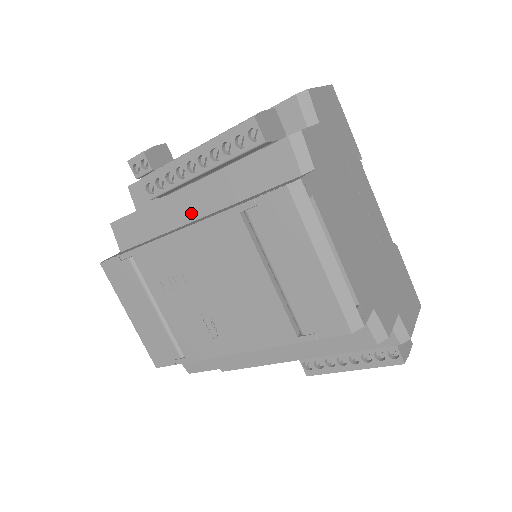
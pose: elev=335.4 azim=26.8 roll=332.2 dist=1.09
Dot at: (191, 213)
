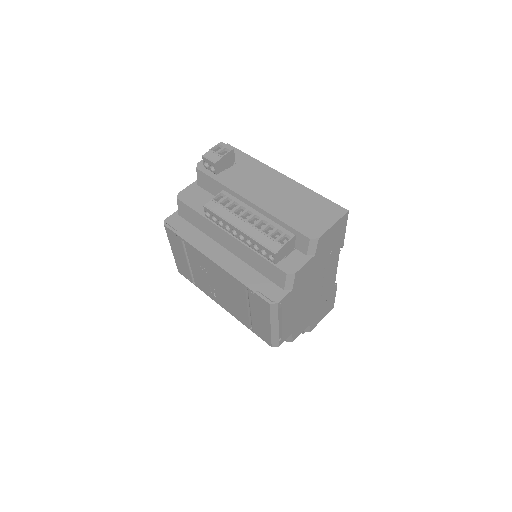
Dot at: (225, 244)
